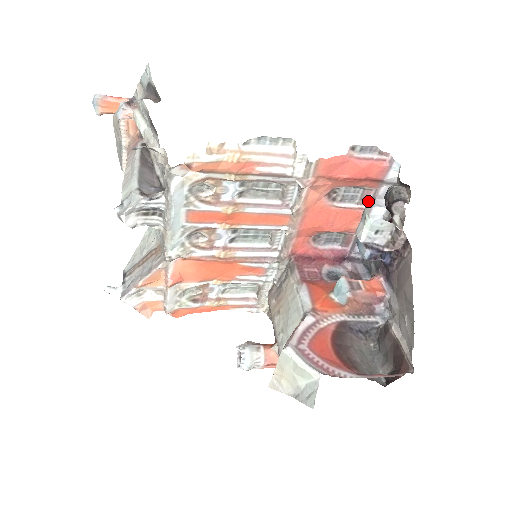
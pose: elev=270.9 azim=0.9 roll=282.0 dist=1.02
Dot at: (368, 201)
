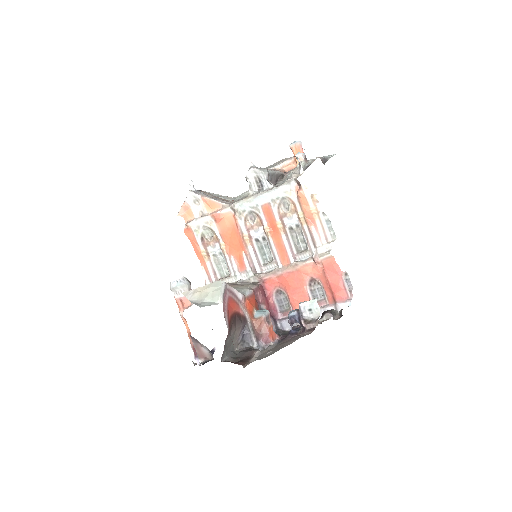
Dot at: occluded
